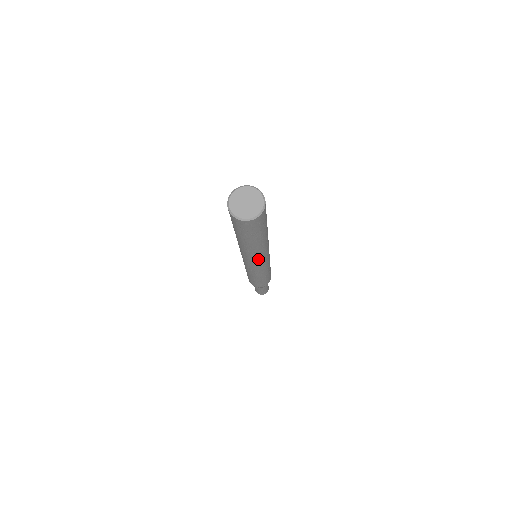
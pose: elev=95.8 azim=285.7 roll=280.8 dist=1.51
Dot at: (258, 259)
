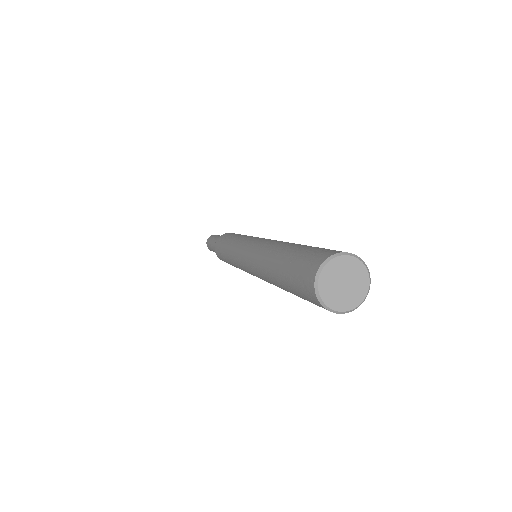
Dot at: occluded
